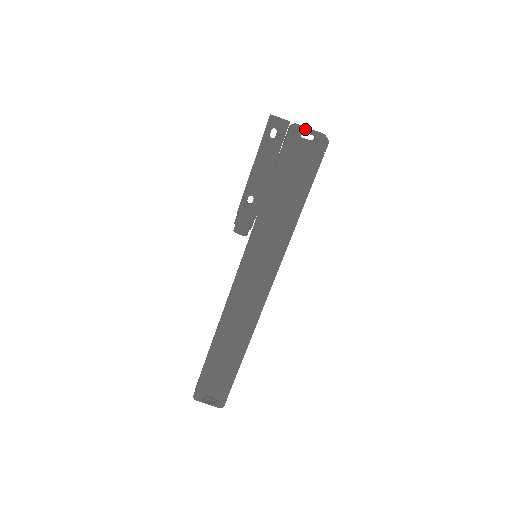
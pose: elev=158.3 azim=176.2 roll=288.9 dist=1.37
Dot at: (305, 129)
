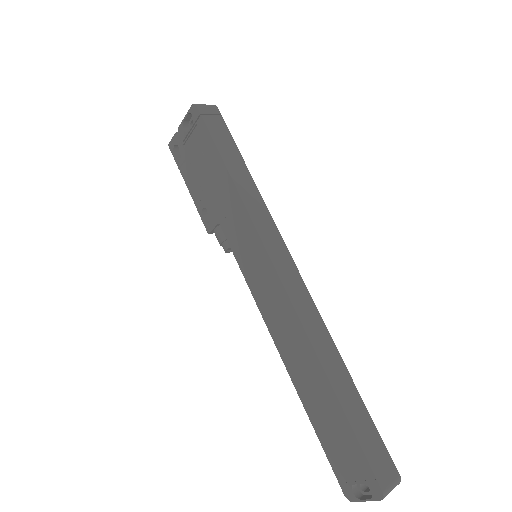
Dot at: (183, 121)
